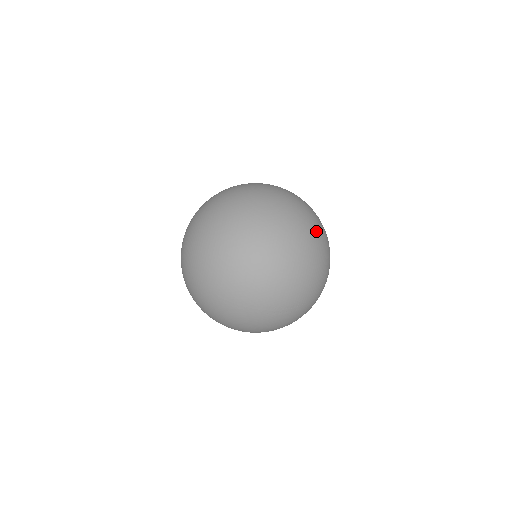
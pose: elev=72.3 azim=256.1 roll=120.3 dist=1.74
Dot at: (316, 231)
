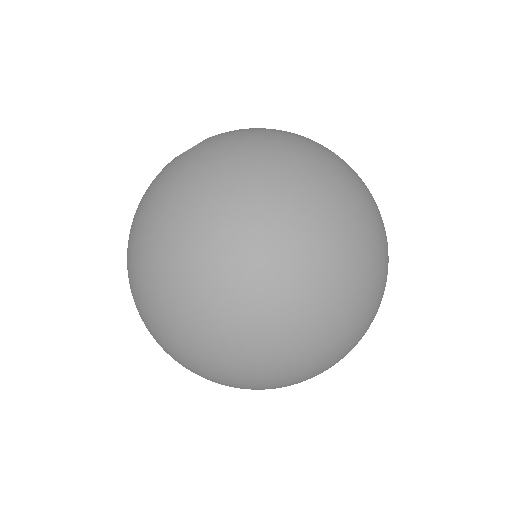
Dot at: (321, 202)
